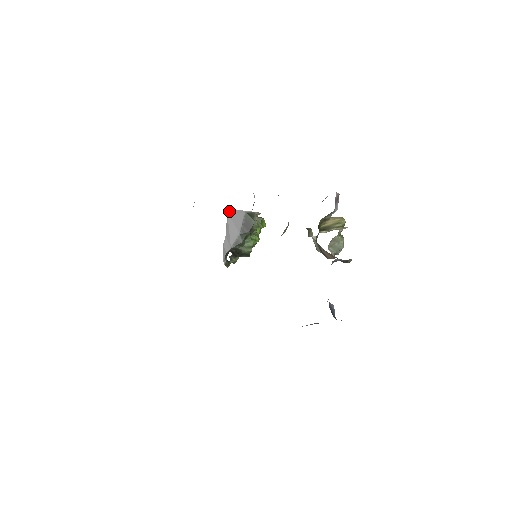
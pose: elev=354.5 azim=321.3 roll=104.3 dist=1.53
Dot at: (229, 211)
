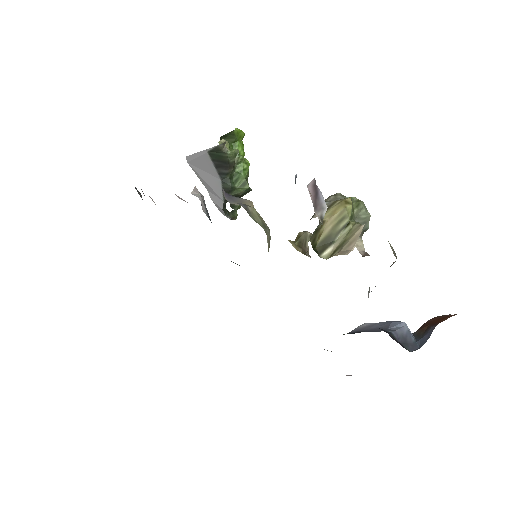
Dot at: (188, 160)
